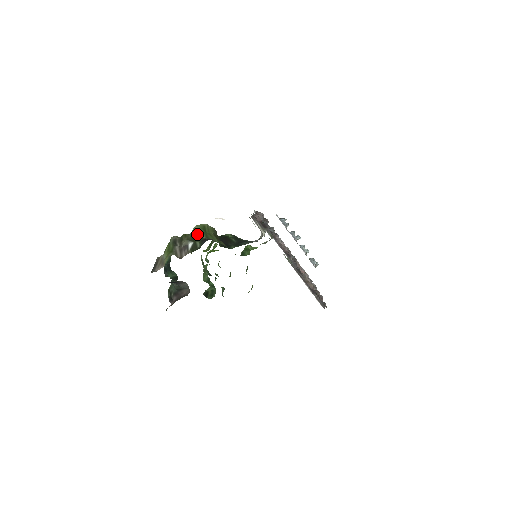
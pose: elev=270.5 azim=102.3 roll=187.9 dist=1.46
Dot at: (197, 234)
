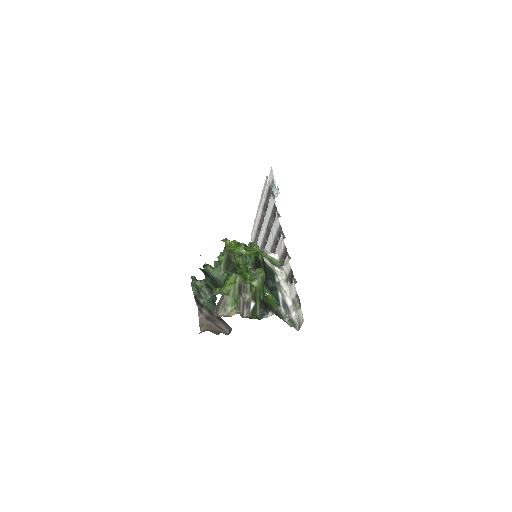
Dot at: (258, 291)
